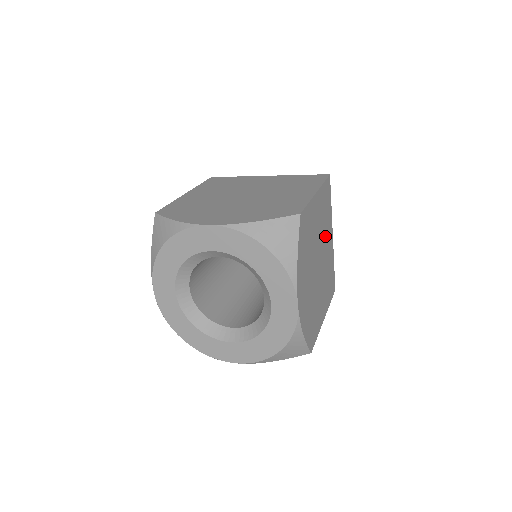
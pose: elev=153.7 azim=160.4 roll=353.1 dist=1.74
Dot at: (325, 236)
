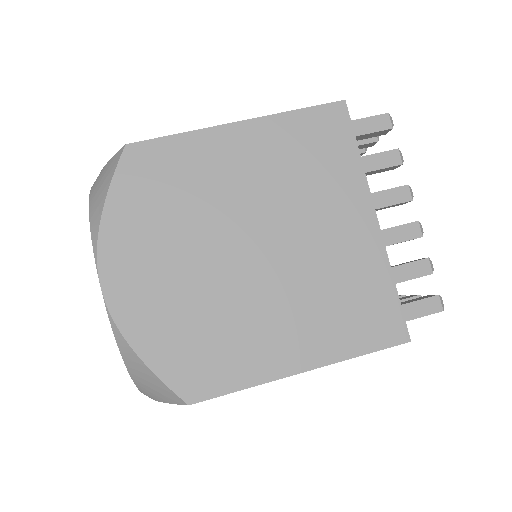
Dot at: (308, 209)
